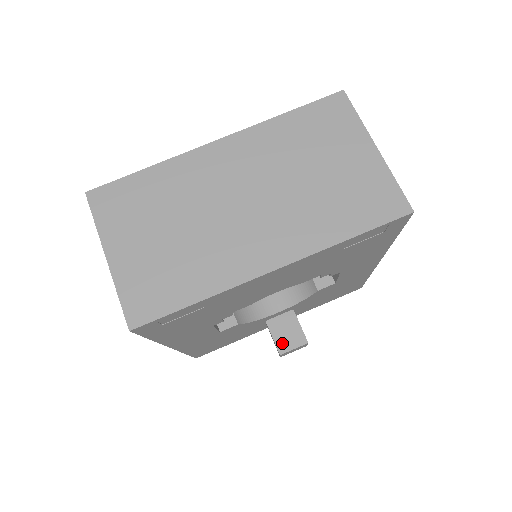
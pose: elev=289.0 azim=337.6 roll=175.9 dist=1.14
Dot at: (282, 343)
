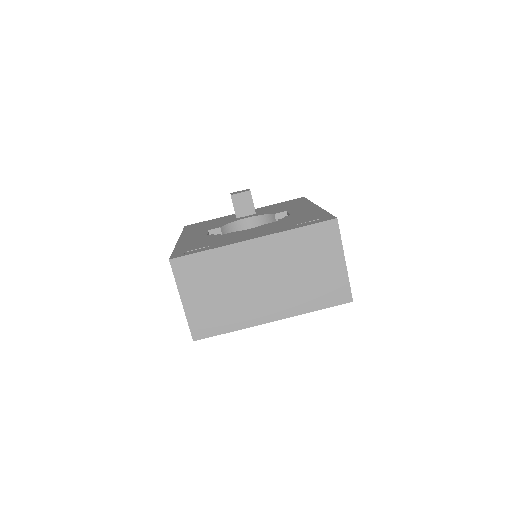
Dot at: occluded
